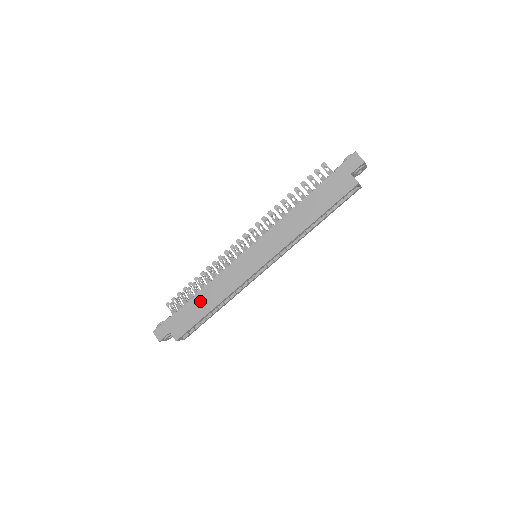
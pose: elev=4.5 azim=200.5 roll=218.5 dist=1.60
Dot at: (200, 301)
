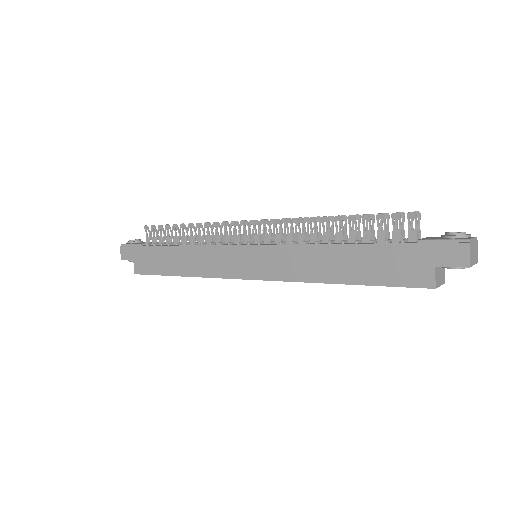
Dot at: (172, 256)
